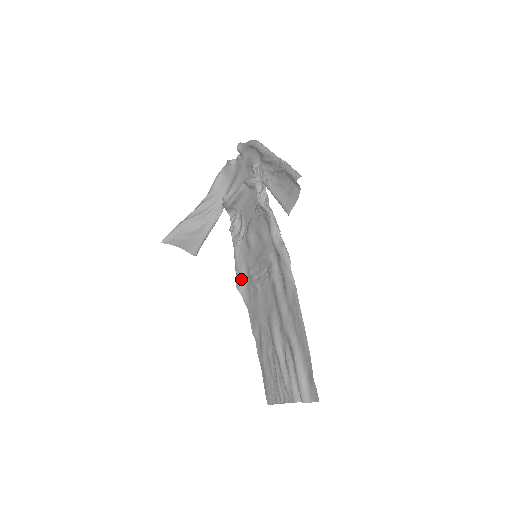
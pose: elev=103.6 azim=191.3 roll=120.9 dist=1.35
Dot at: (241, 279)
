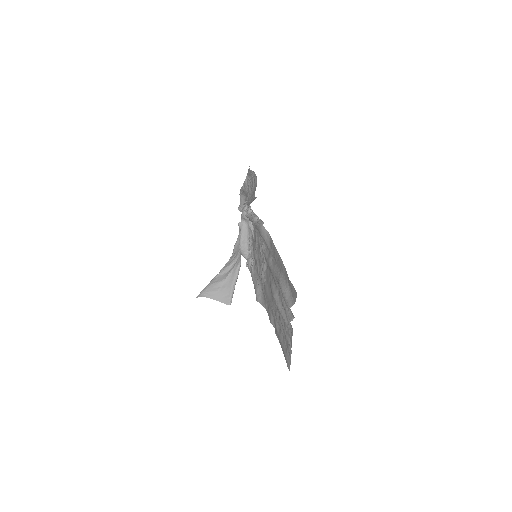
Dot at: (258, 291)
